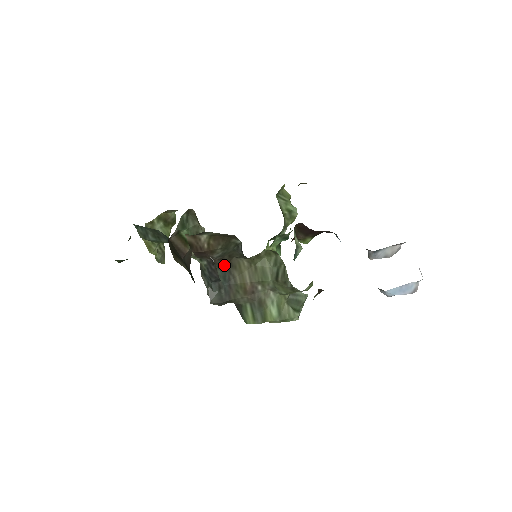
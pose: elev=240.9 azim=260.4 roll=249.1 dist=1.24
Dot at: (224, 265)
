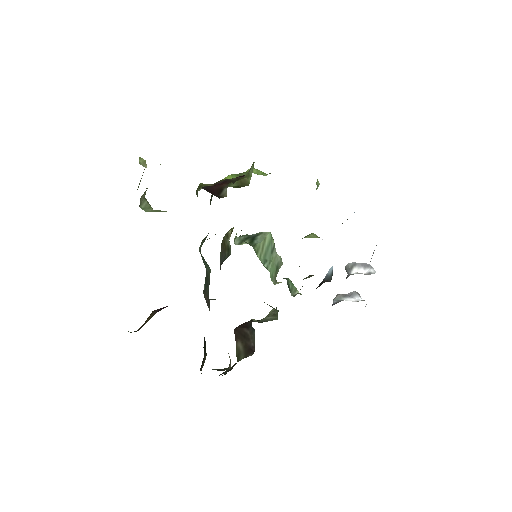
Dot at: occluded
